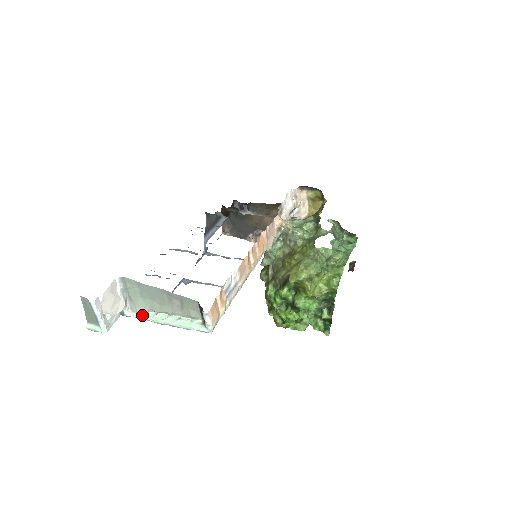
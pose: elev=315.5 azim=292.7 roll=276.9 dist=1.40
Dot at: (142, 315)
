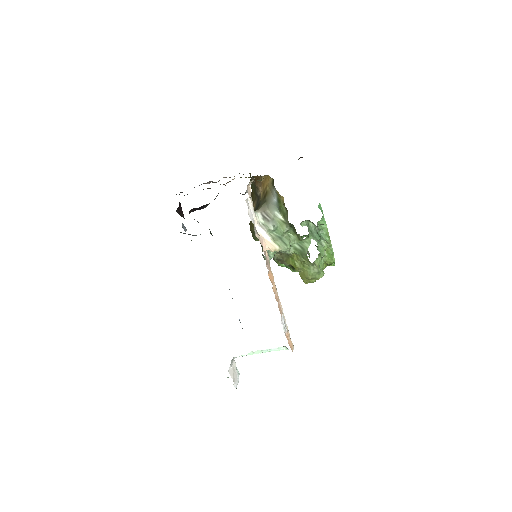
Dot at: occluded
